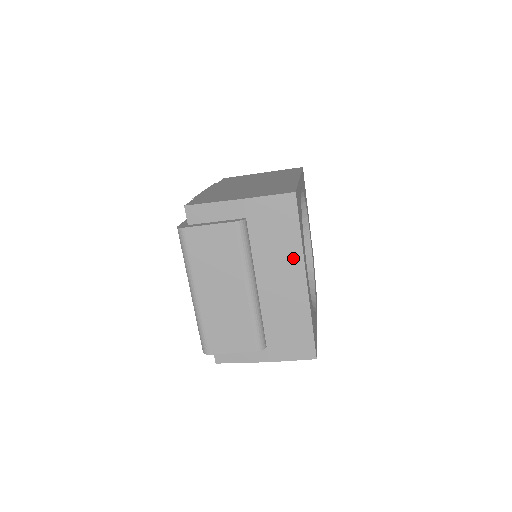
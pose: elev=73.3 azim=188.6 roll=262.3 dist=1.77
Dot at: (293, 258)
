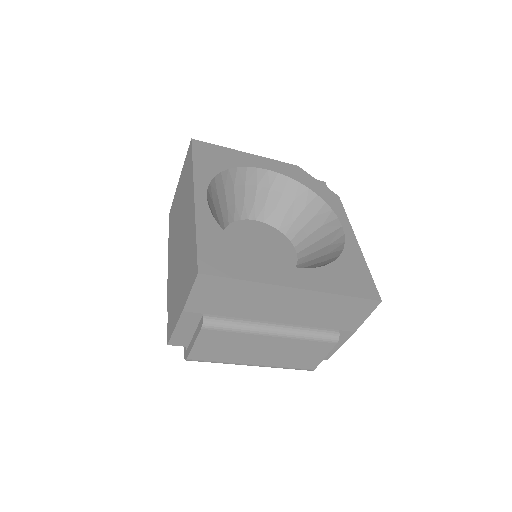
Dot at: (267, 292)
